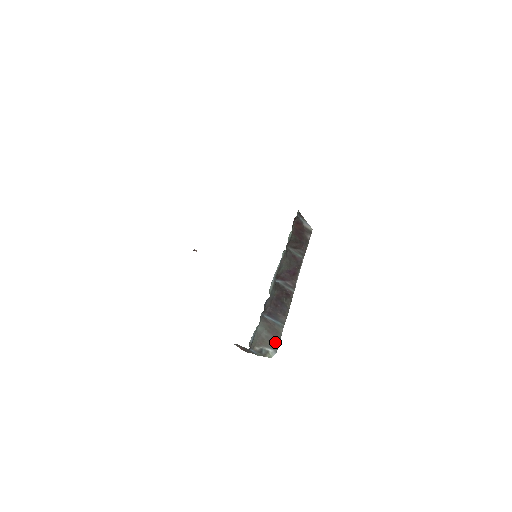
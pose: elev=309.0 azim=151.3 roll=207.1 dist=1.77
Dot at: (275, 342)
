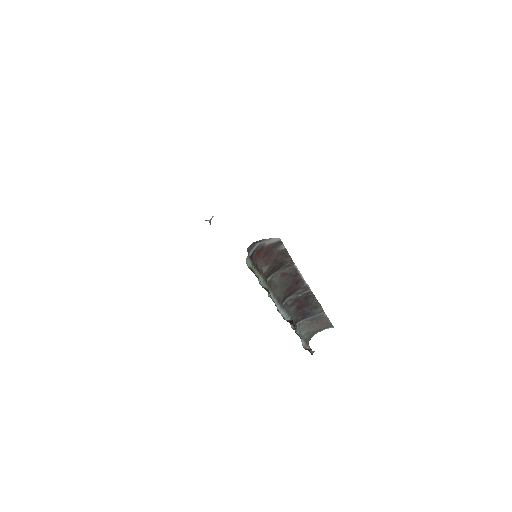
Dot at: (326, 325)
